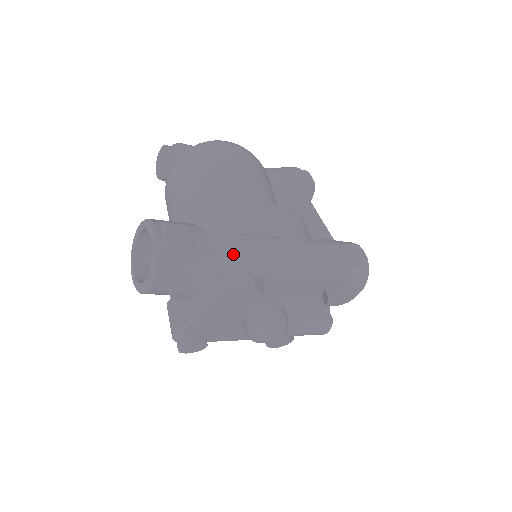
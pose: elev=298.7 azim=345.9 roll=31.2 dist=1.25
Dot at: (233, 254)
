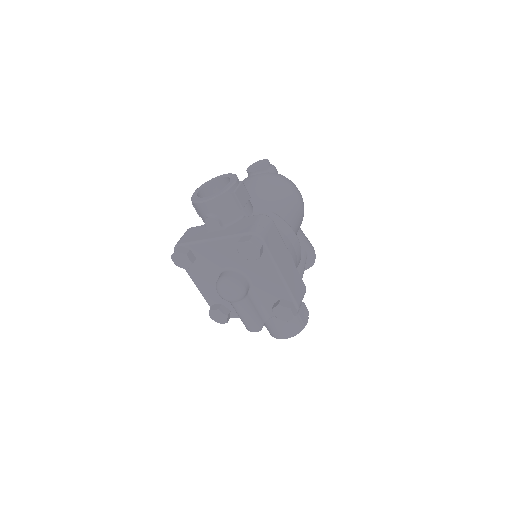
Dot at: (264, 225)
